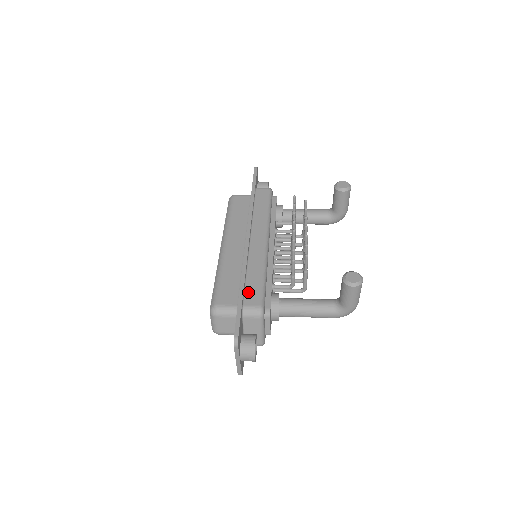
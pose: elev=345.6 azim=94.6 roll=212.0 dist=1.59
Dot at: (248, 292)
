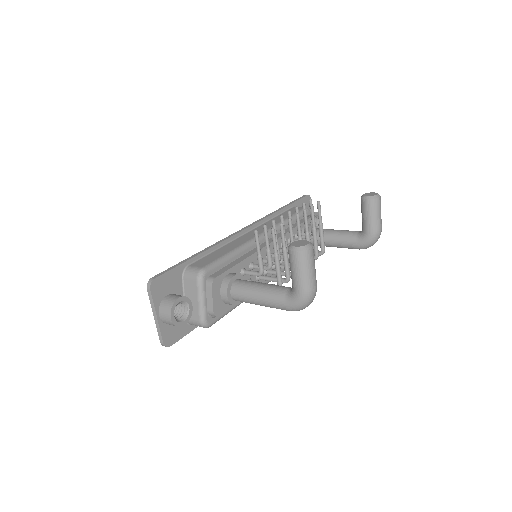
Dot at: (203, 259)
